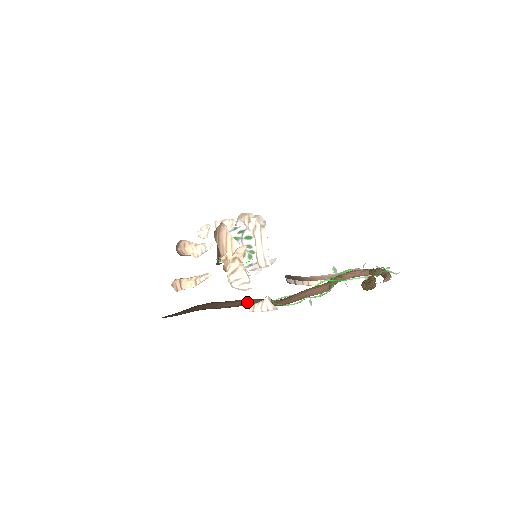
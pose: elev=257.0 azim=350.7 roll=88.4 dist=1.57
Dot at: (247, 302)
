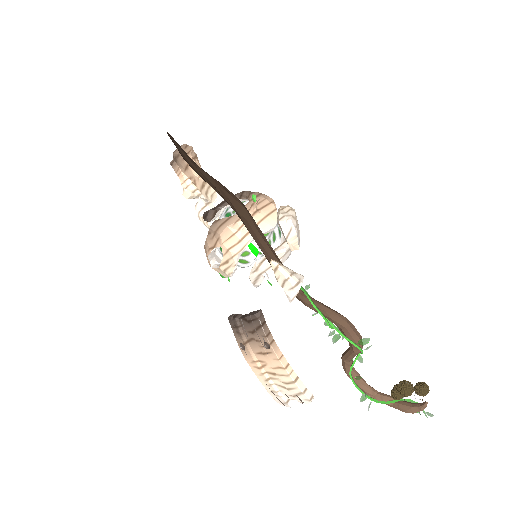
Dot at: (274, 252)
